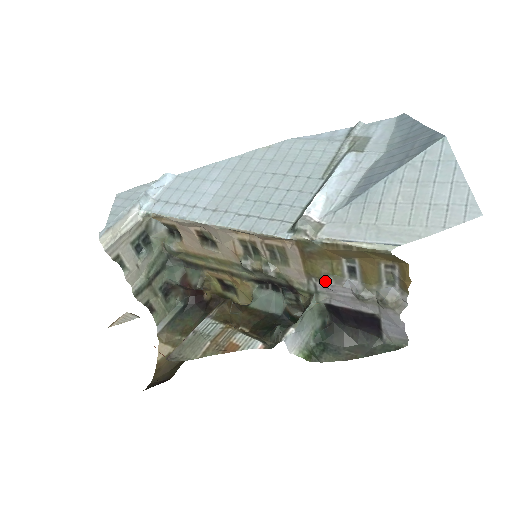
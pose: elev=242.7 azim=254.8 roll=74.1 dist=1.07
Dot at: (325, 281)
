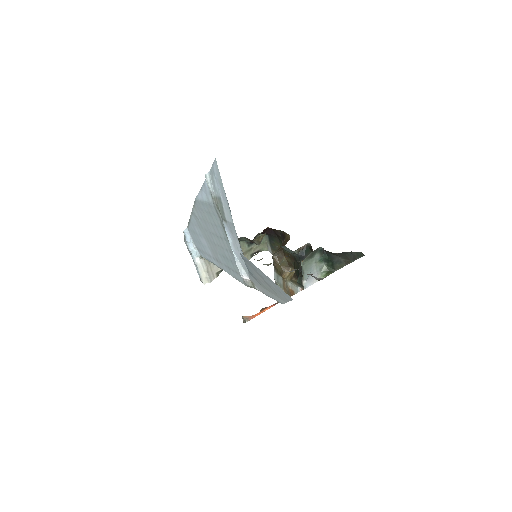
Dot at: occluded
